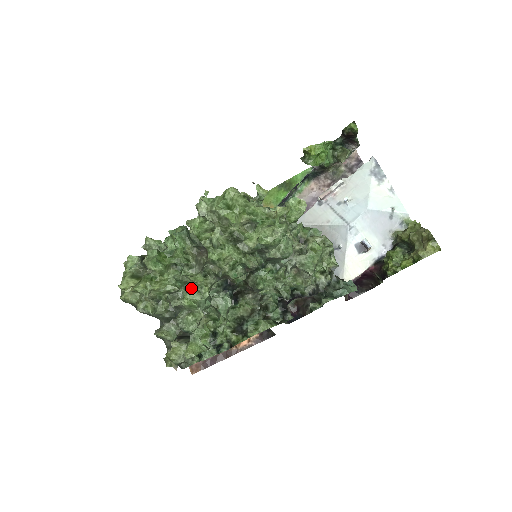
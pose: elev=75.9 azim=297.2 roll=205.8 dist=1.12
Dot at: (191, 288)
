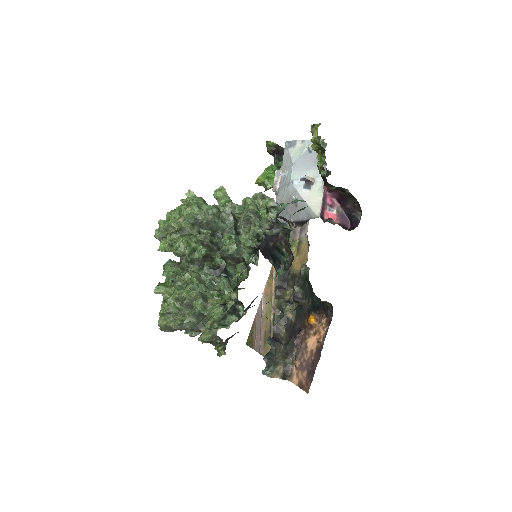
Dot at: (186, 285)
